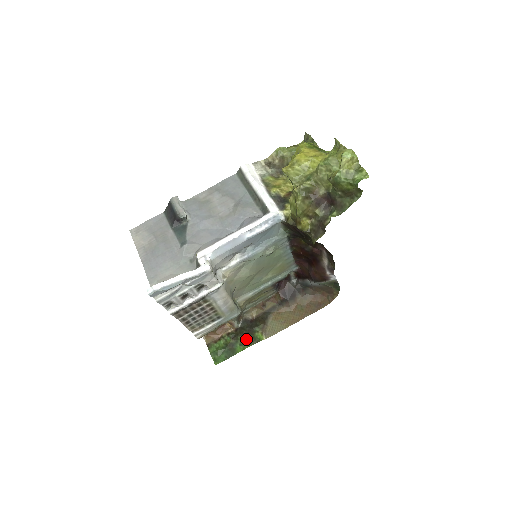
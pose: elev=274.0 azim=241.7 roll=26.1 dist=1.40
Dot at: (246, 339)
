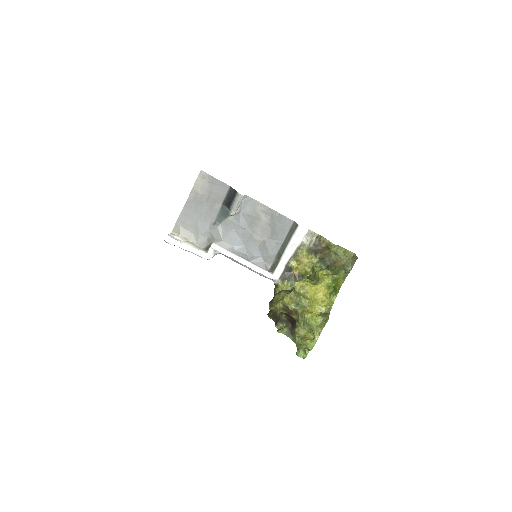
Dot at: occluded
